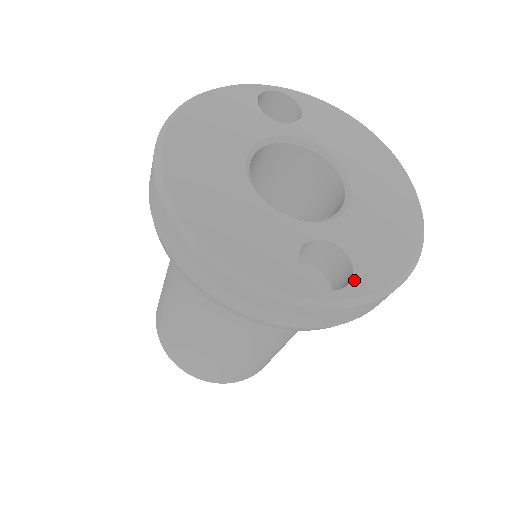
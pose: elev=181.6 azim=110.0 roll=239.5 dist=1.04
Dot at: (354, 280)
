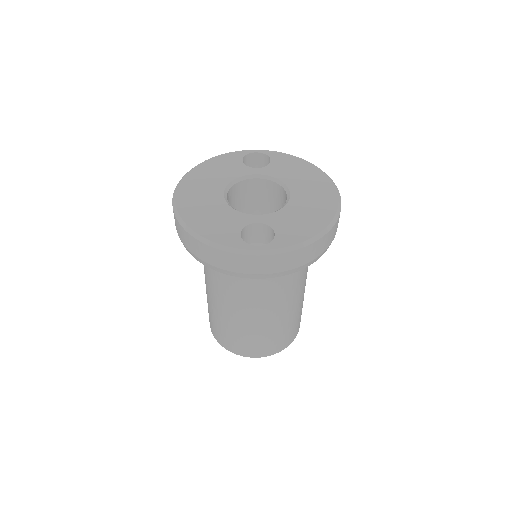
Dot at: (273, 241)
